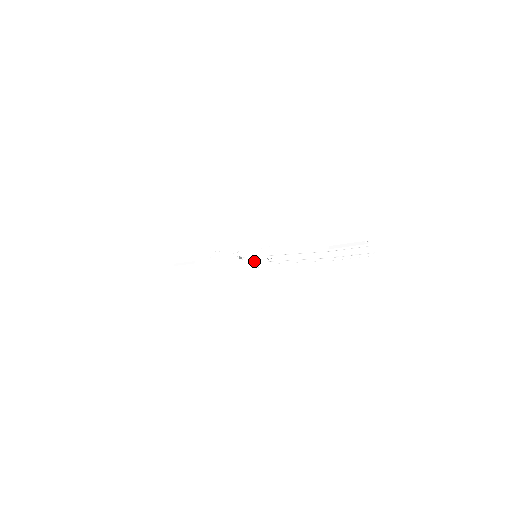
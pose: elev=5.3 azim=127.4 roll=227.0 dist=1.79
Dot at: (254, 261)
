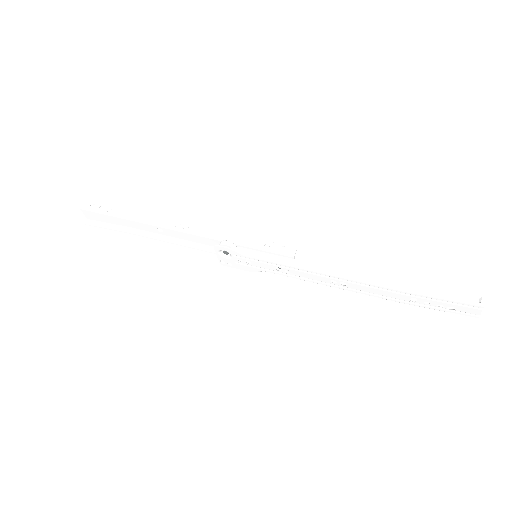
Dot at: (251, 264)
